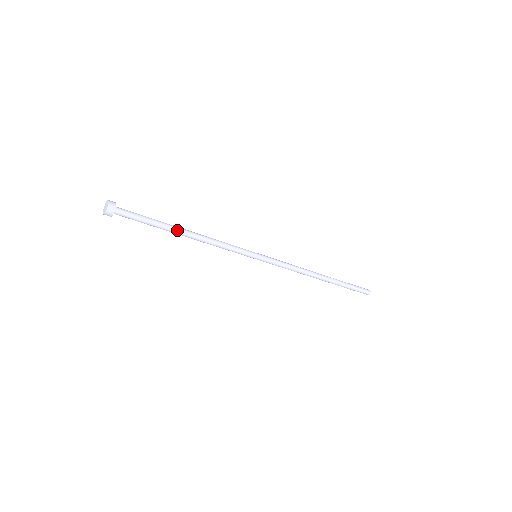
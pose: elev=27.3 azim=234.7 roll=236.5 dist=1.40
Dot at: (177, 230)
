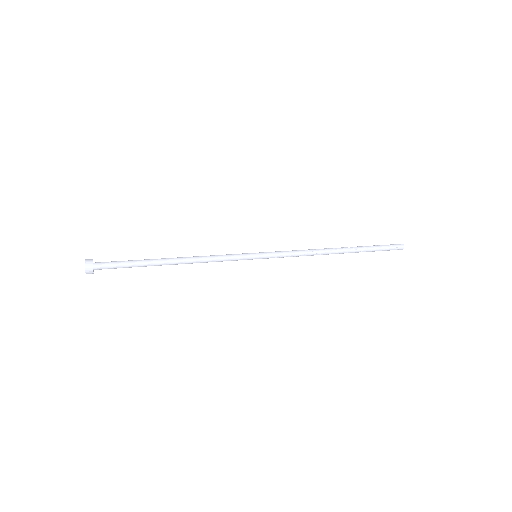
Dot at: (162, 263)
